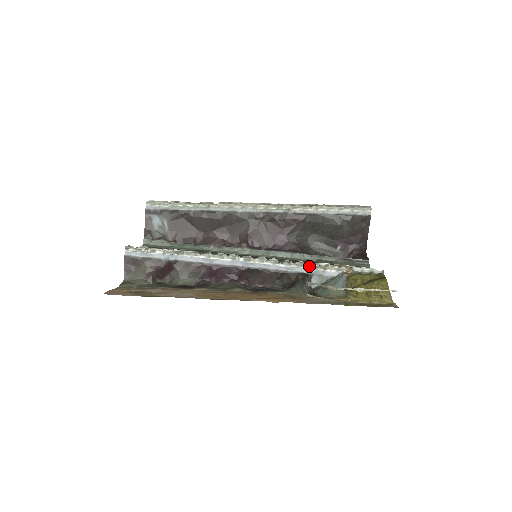
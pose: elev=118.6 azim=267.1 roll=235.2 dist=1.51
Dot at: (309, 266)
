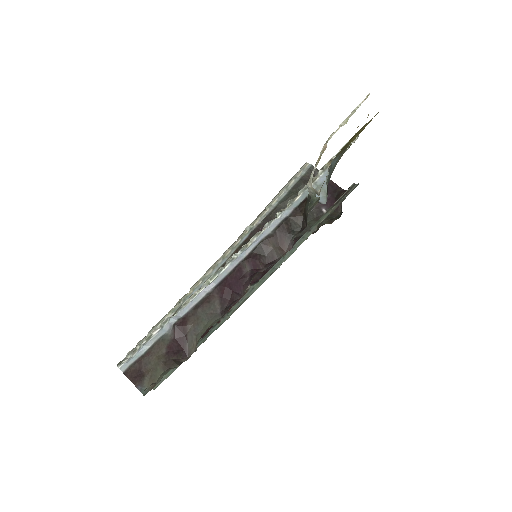
Dot at: (299, 194)
